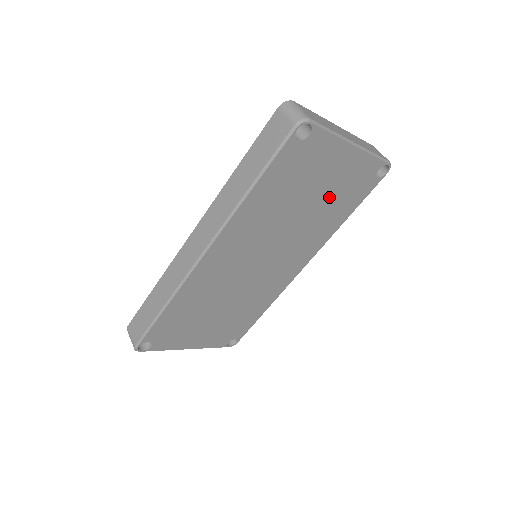
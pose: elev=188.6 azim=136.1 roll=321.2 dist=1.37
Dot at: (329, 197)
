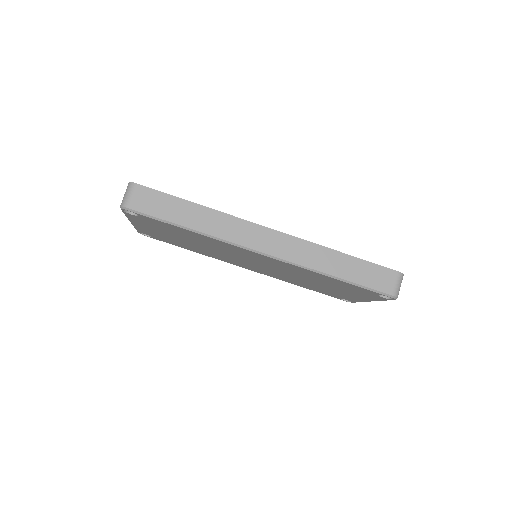
Dot at: (324, 288)
